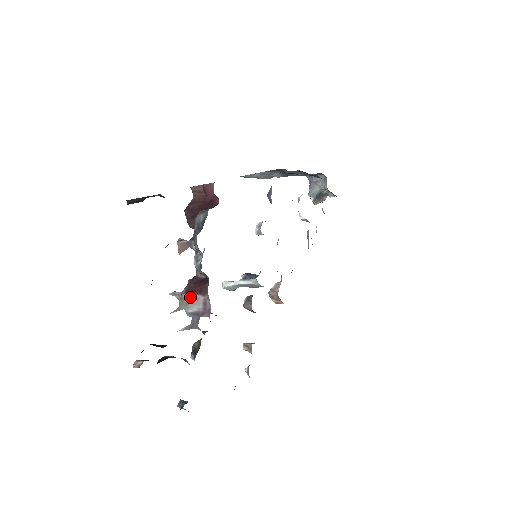
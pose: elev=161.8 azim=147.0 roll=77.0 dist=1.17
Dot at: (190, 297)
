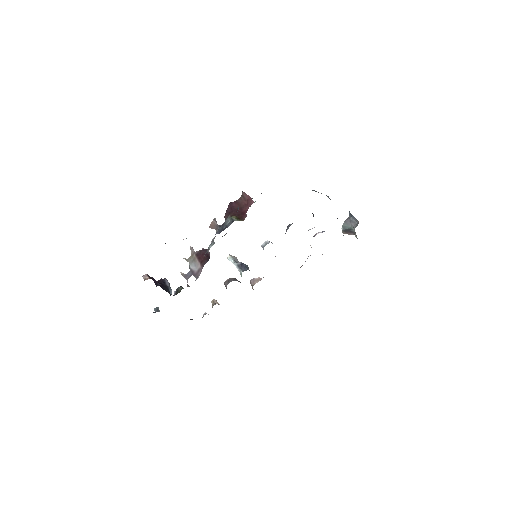
Dot at: (196, 259)
